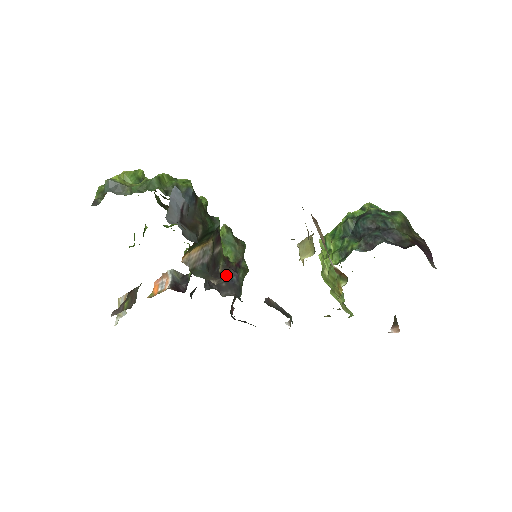
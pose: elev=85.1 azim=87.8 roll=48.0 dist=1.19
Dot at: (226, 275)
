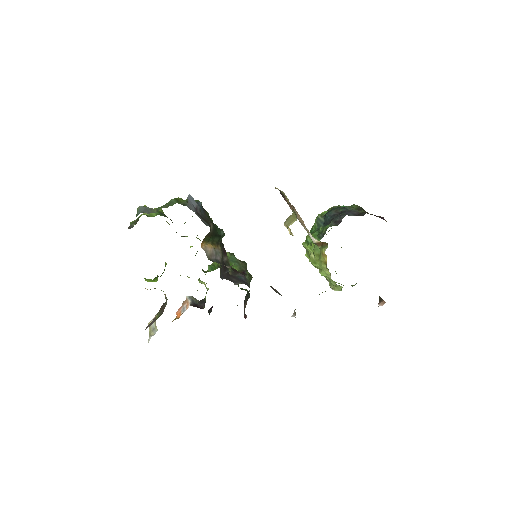
Dot at: (235, 276)
